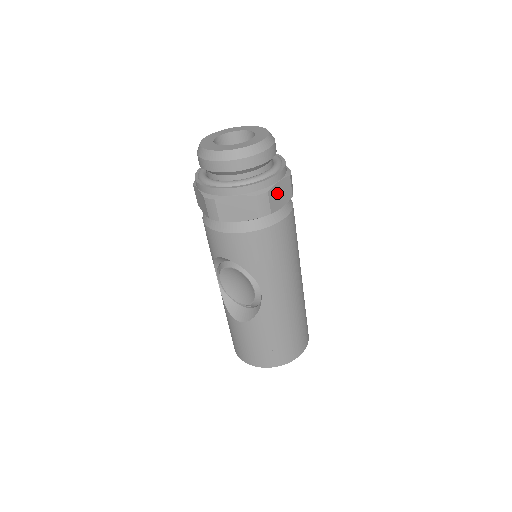
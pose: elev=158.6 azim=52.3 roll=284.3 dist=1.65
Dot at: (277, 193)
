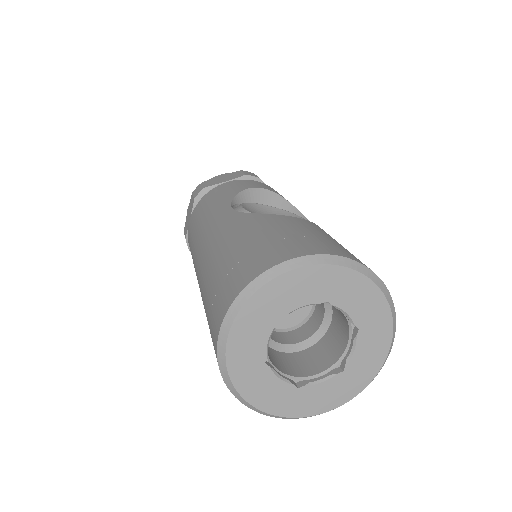
Dot at: occluded
